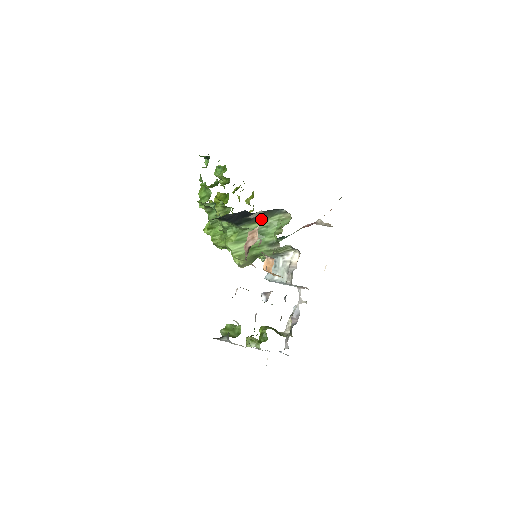
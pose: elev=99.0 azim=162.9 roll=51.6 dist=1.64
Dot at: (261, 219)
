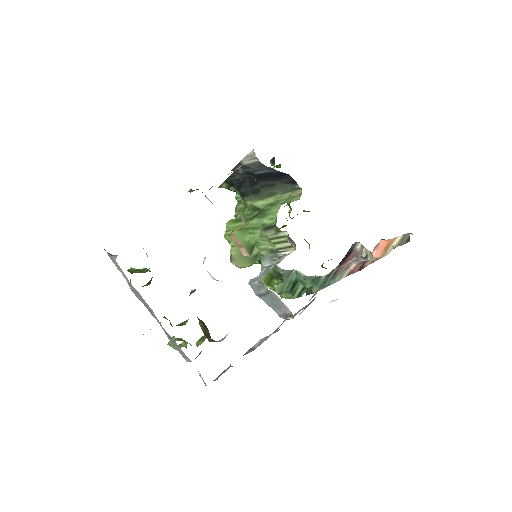
Dot at: (270, 194)
